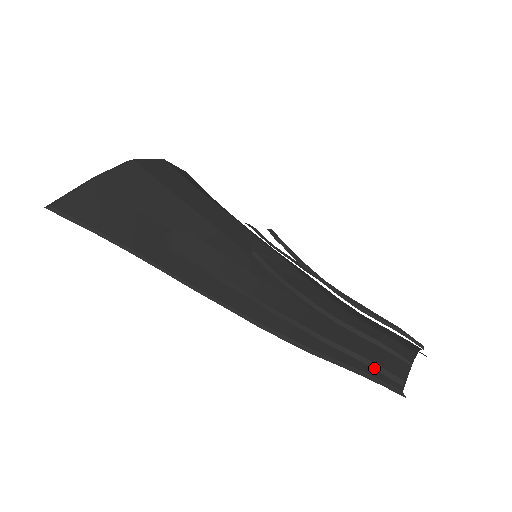
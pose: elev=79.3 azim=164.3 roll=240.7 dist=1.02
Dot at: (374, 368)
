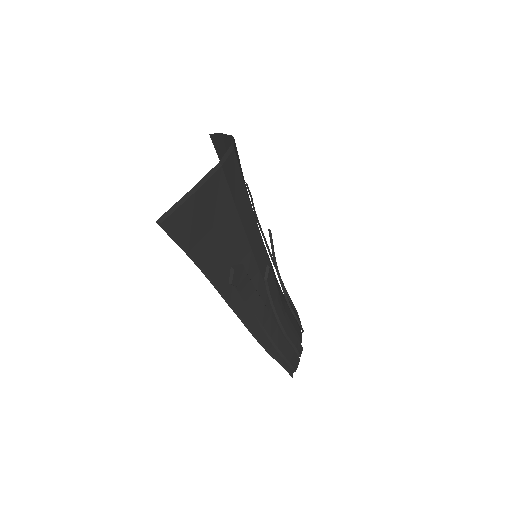
Dot at: (289, 365)
